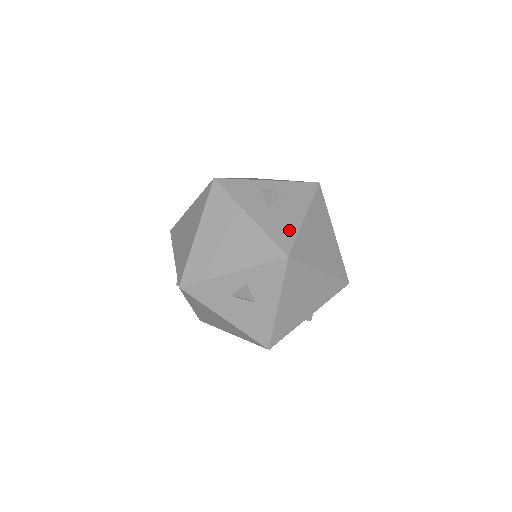
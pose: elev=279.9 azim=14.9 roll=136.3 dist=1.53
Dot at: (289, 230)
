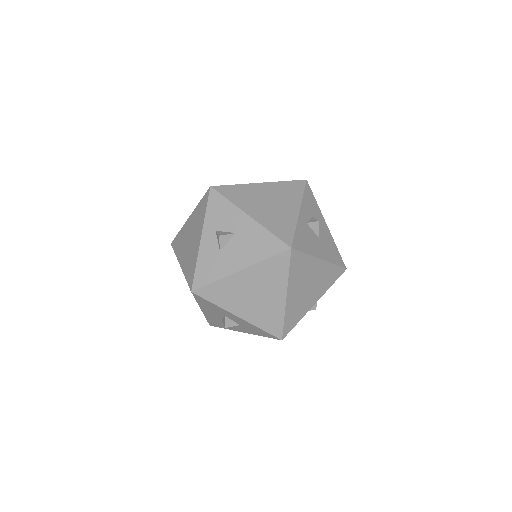
Dot at: occluded
